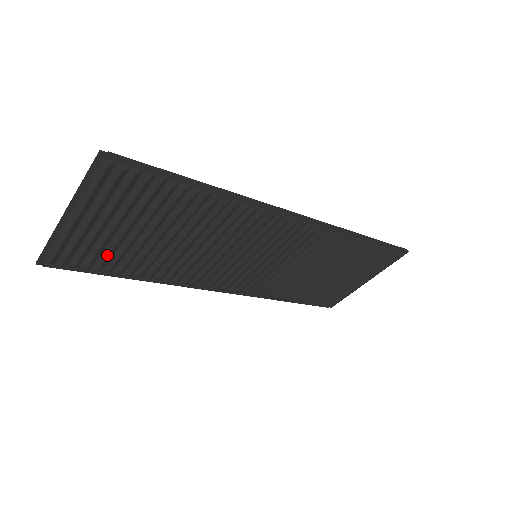
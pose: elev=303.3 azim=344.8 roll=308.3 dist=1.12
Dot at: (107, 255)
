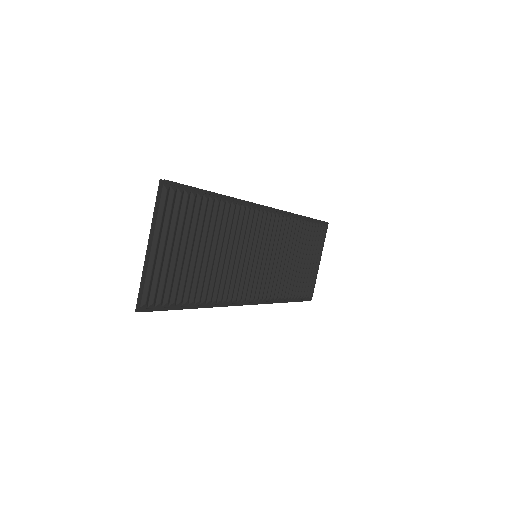
Dot at: (177, 282)
